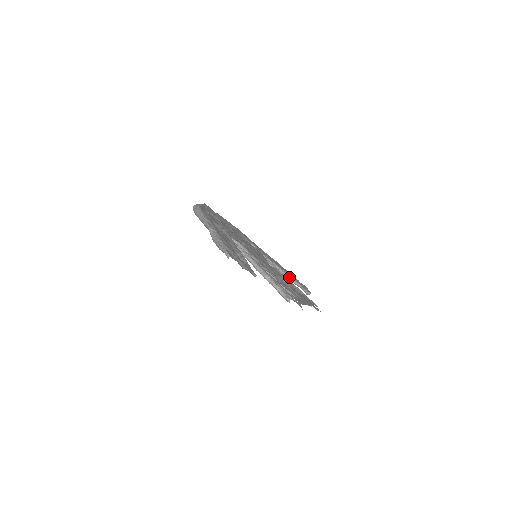
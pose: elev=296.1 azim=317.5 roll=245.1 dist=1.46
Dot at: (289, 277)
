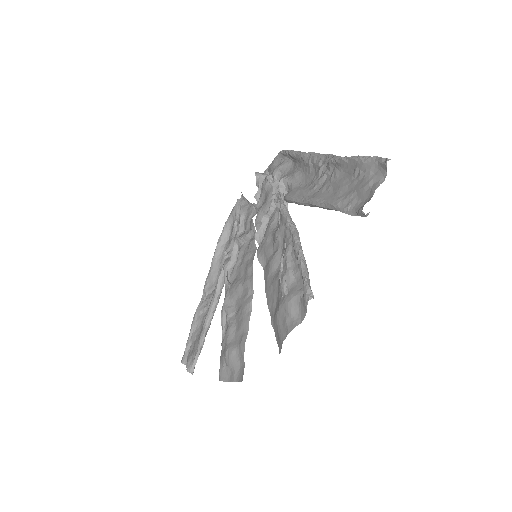
Dot at: (207, 329)
